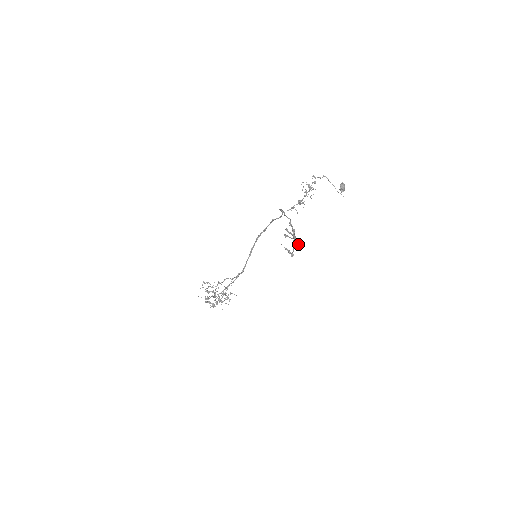
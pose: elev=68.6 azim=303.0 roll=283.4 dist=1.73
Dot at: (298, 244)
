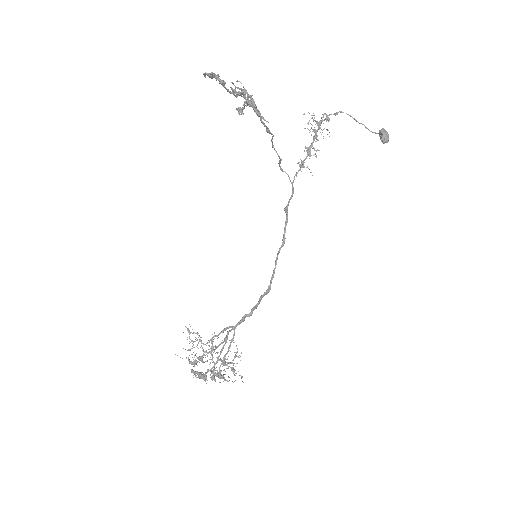
Dot at: (259, 114)
